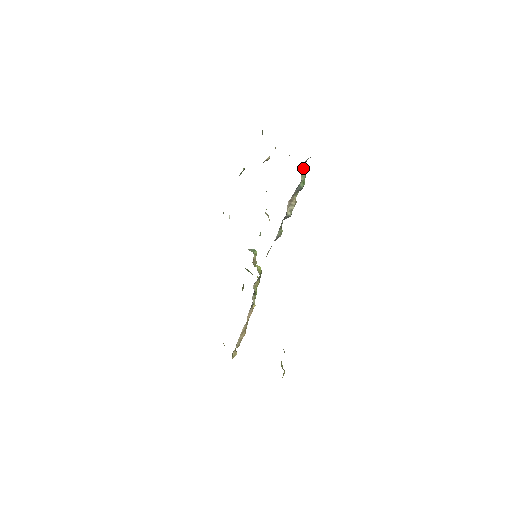
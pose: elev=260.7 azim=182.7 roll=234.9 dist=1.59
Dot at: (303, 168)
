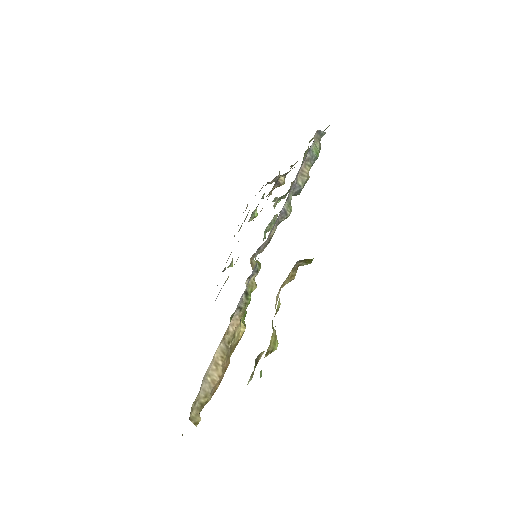
Dot at: (316, 140)
